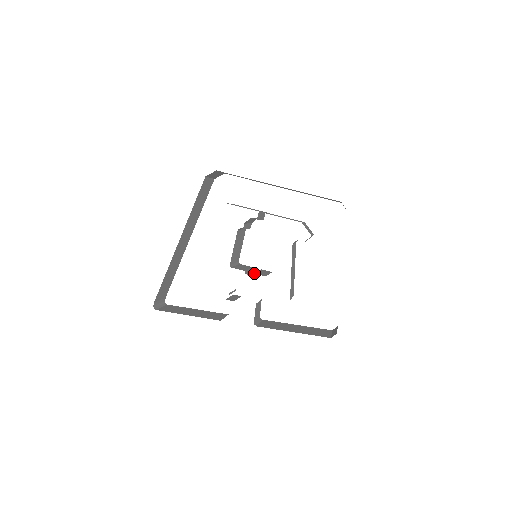
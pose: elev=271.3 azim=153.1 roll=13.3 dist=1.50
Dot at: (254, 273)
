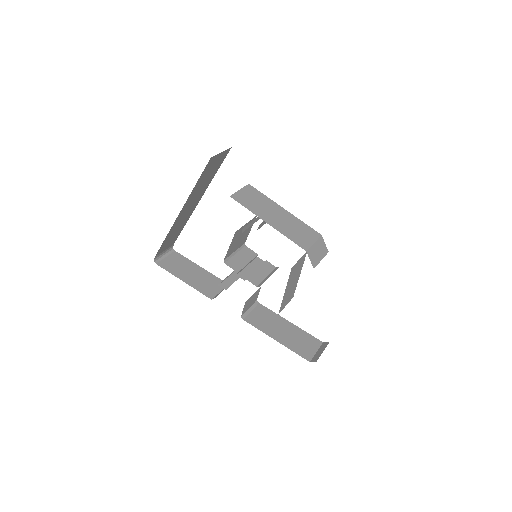
Dot at: (246, 278)
